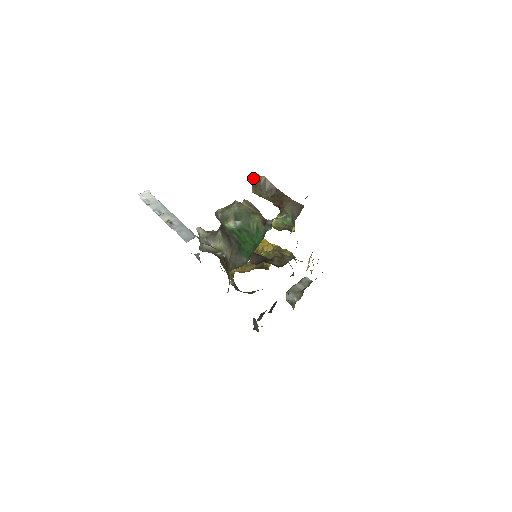
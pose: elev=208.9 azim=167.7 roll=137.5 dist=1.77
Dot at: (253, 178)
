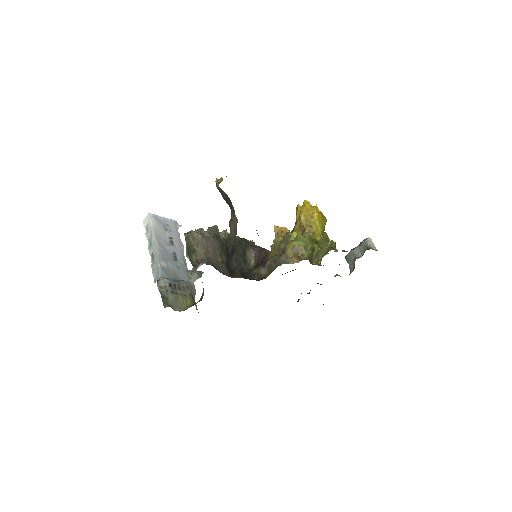
Dot at: occluded
